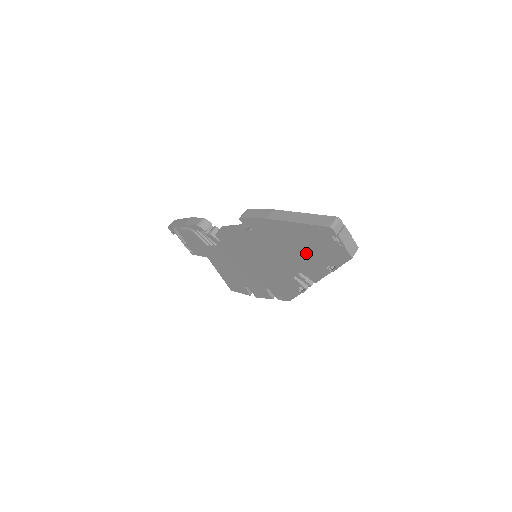
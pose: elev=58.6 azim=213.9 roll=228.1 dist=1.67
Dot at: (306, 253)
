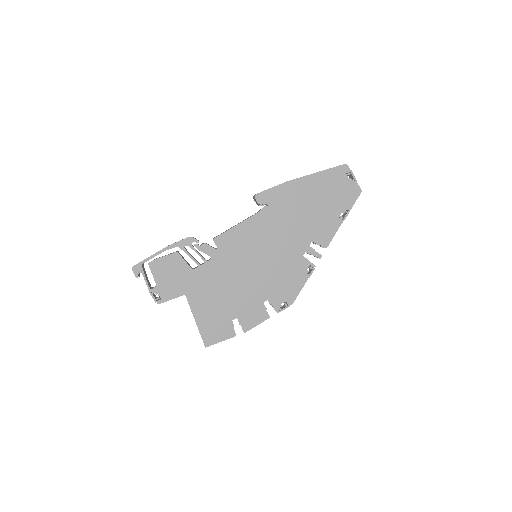
Dot at: (321, 208)
